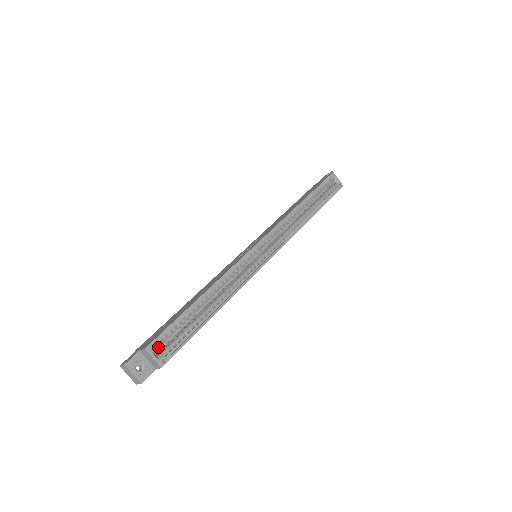
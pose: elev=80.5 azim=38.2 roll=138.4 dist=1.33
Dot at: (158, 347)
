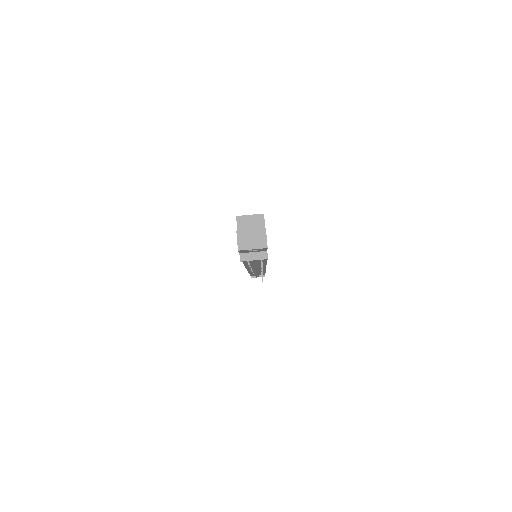
Dot at: occluded
